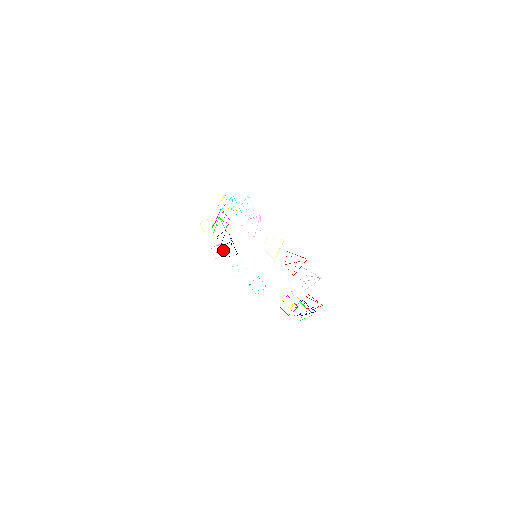
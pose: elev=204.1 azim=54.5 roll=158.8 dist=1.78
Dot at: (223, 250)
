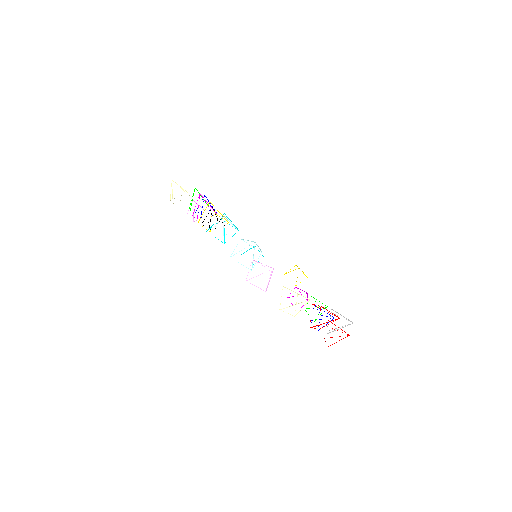
Dot at: occluded
